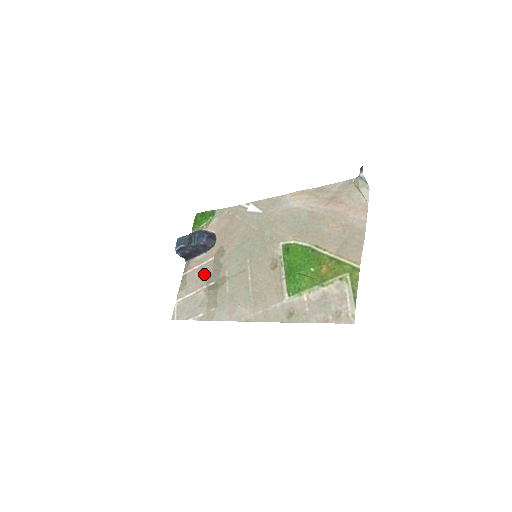
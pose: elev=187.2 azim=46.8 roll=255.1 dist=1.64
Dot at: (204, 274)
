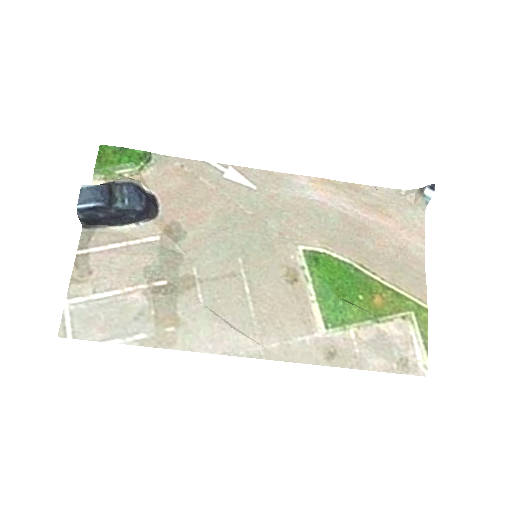
Dot at: (139, 263)
